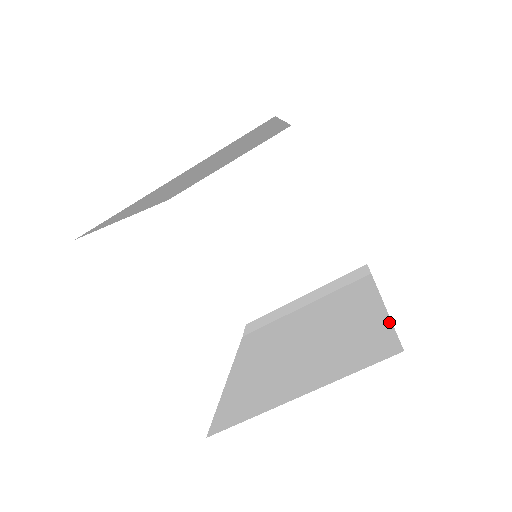
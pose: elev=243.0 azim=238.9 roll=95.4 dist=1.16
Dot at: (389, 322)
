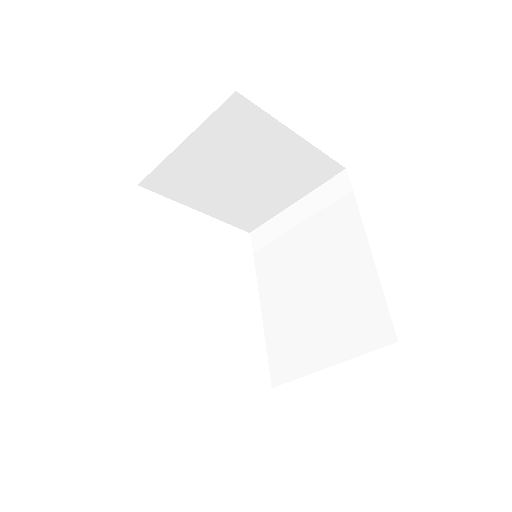
Dot at: (382, 293)
